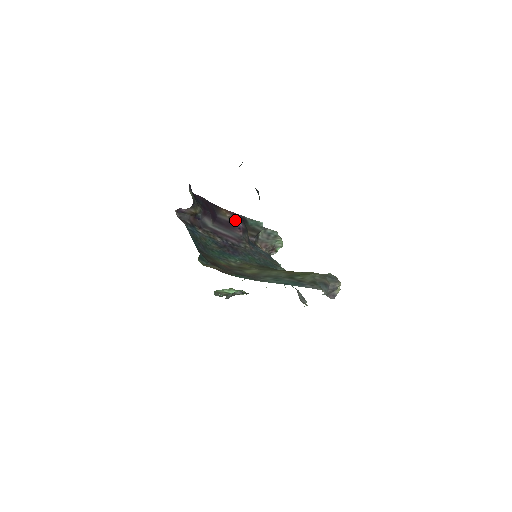
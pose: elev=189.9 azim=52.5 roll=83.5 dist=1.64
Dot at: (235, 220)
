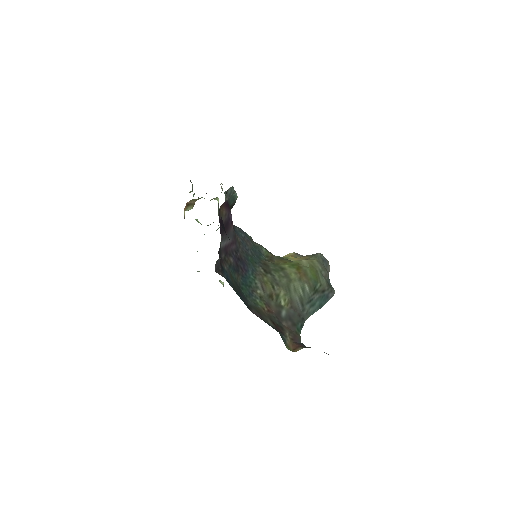
Dot at: (228, 214)
